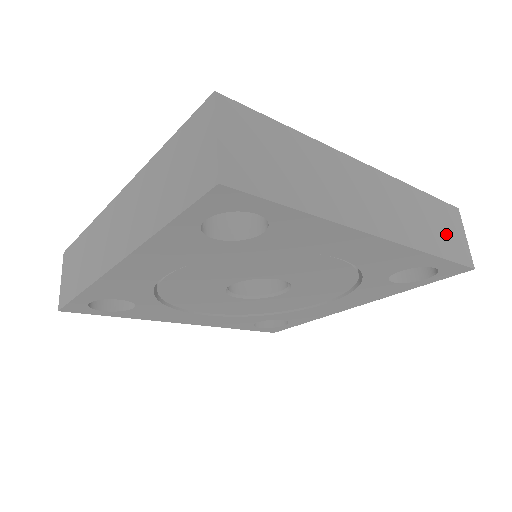
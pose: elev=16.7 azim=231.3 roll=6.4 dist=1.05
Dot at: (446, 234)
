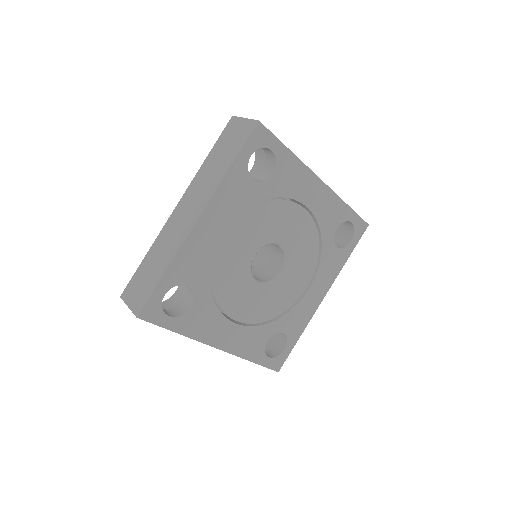
Dot at: occluded
